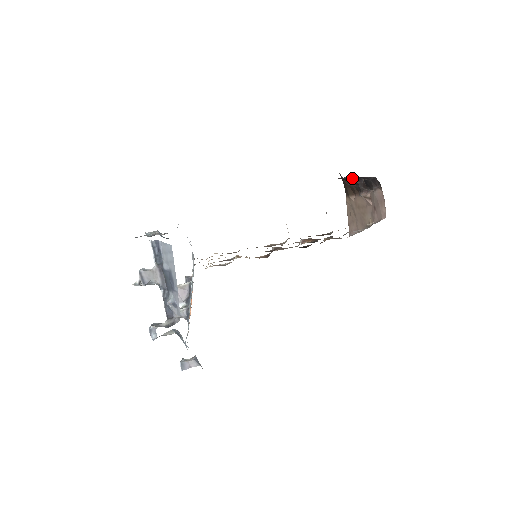
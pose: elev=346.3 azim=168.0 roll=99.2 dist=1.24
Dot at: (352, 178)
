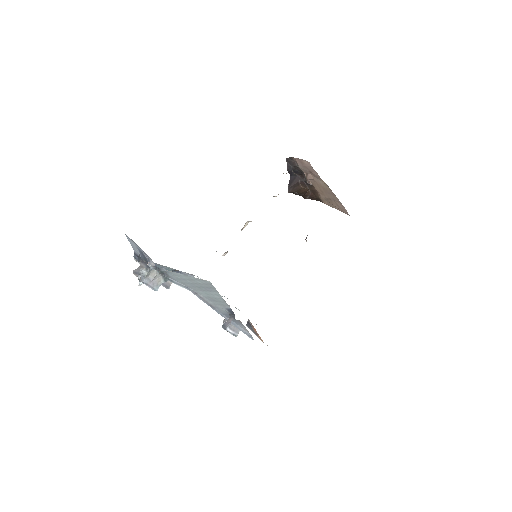
Dot at: (292, 182)
